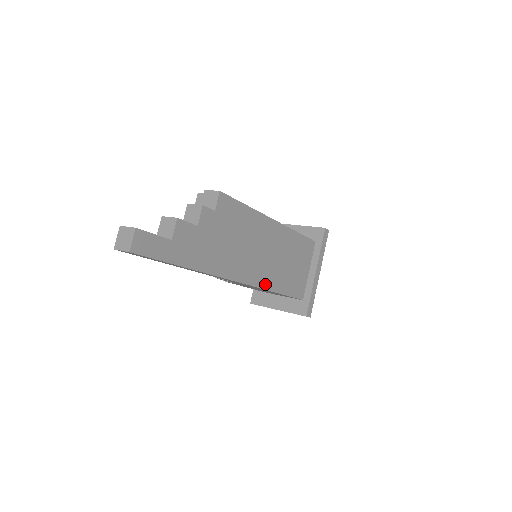
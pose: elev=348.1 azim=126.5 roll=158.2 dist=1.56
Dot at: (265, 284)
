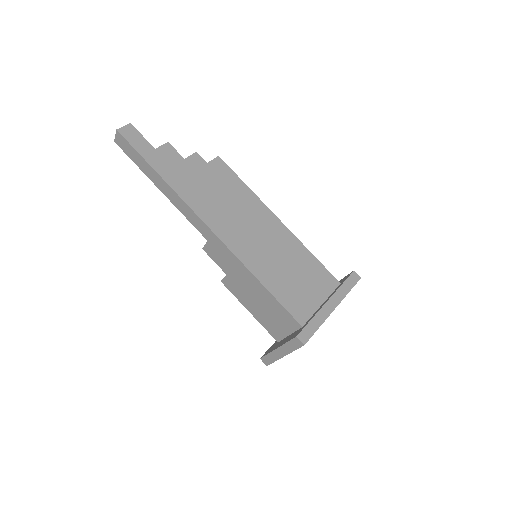
Dot at: (244, 258)
